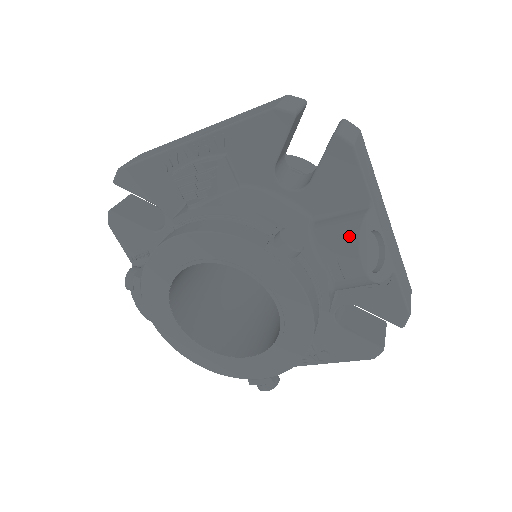
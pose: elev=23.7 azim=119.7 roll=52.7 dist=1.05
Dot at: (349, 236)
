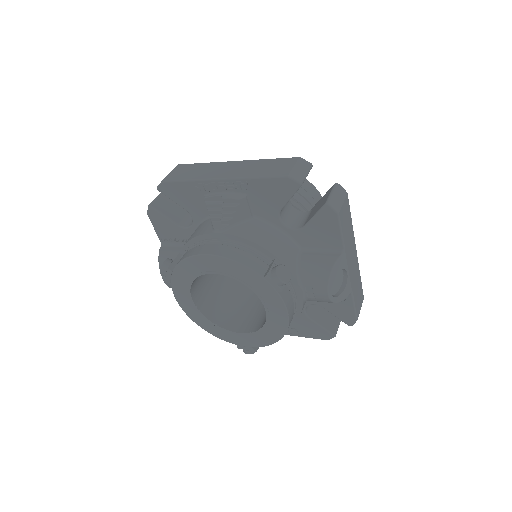
Dot at: (323, 273)
